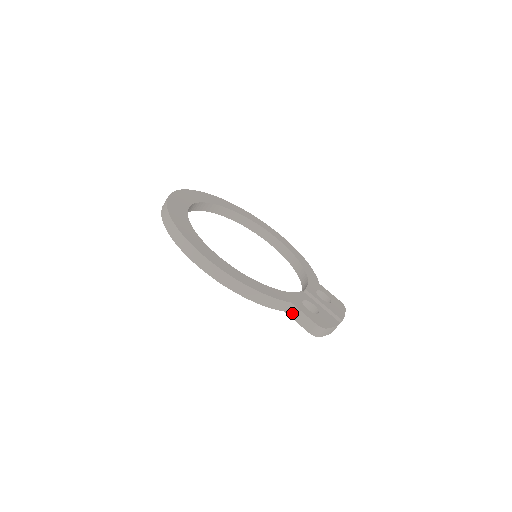
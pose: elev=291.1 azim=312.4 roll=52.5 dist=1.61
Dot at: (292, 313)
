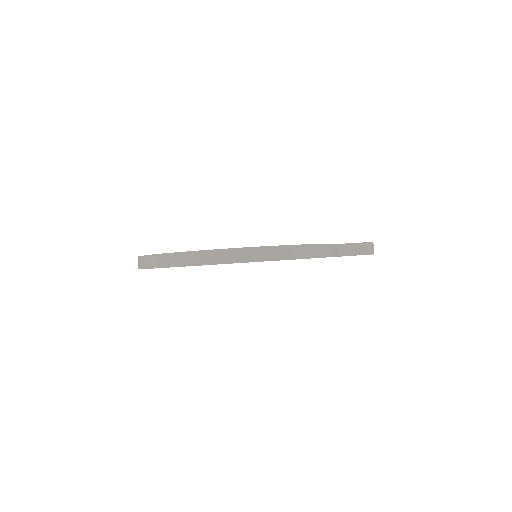
Dot at: (344, 252)
